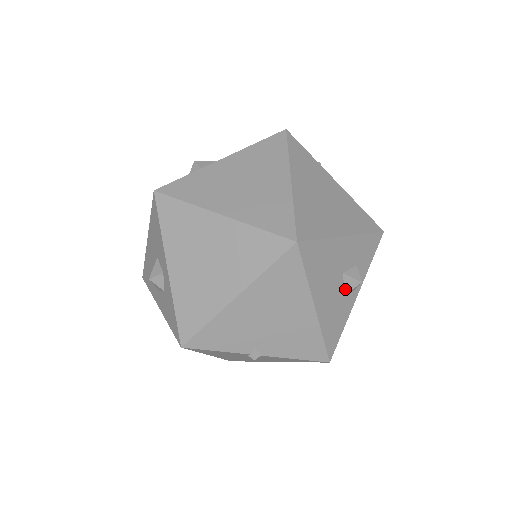
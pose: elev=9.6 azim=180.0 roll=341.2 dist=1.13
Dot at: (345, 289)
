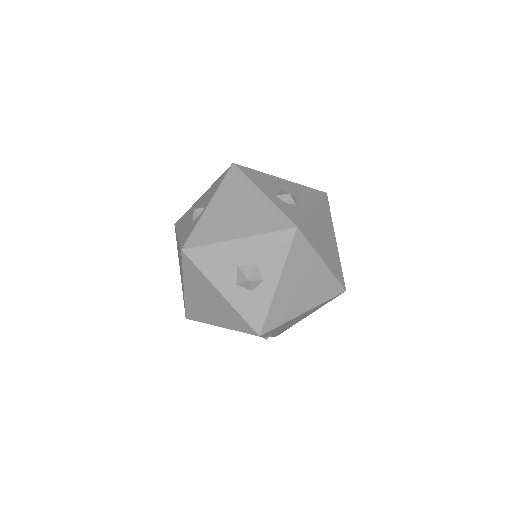
Dot at: occluded
